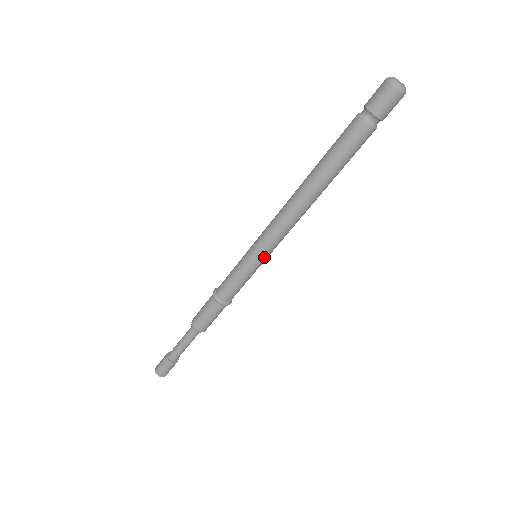
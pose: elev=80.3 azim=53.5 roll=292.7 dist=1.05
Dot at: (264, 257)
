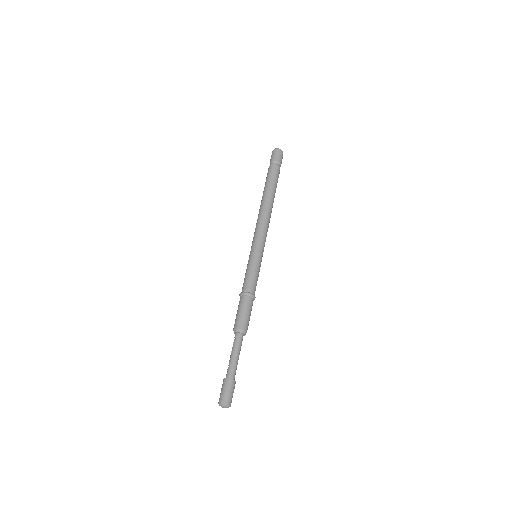
Dot at: (261, 250)
